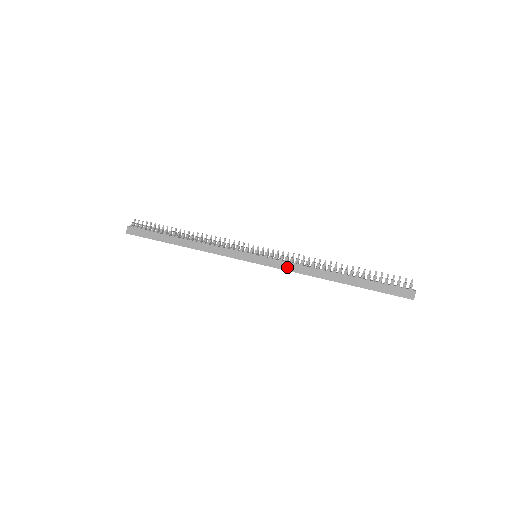
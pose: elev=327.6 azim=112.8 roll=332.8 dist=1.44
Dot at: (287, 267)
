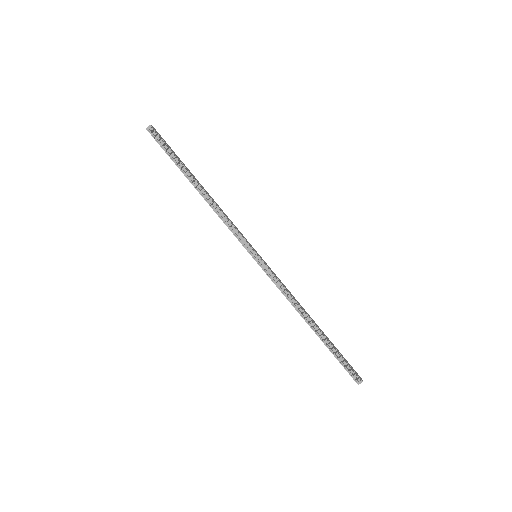
Dot at: (277, 286)
